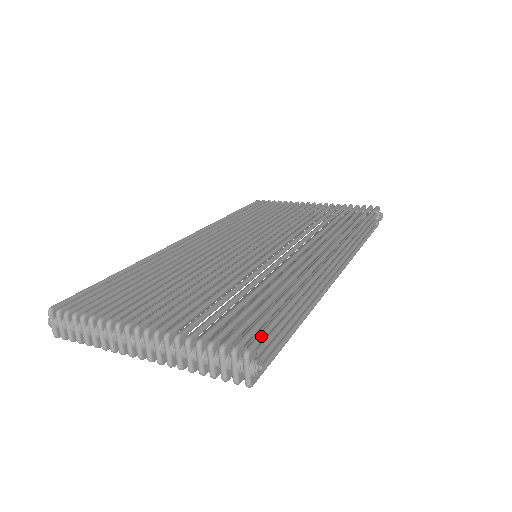
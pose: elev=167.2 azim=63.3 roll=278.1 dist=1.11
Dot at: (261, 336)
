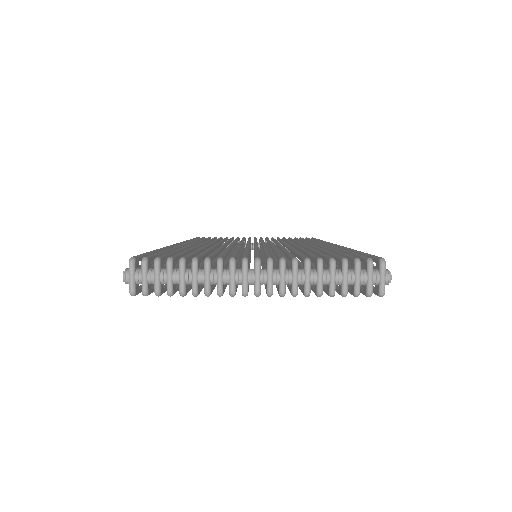
Dot at: (377, 256)
